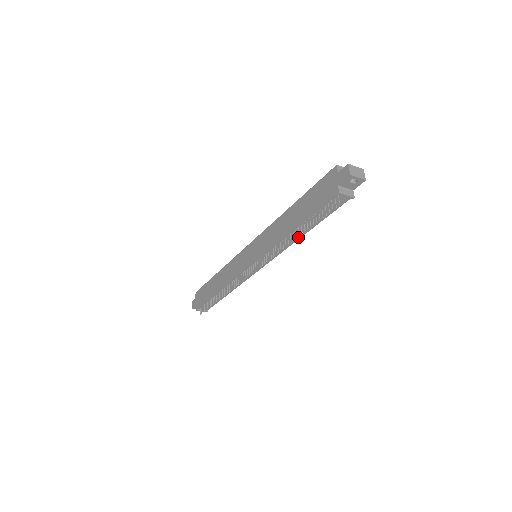
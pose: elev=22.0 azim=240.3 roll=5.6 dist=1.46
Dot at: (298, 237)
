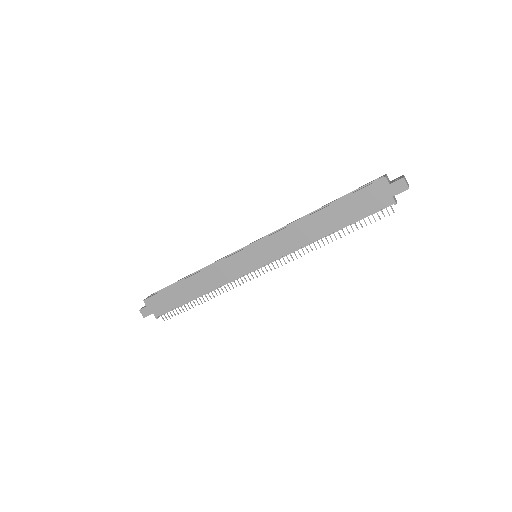
Dot at: occluded
